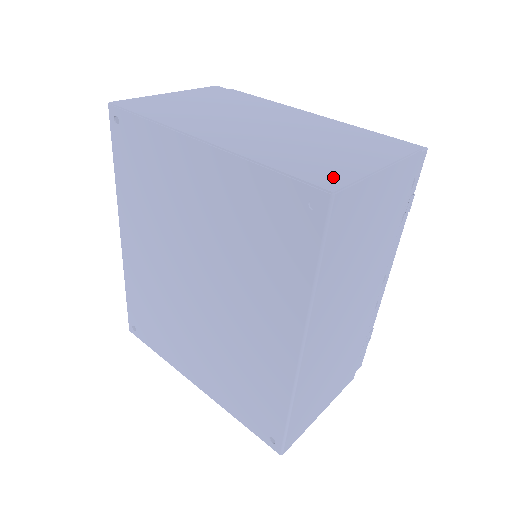
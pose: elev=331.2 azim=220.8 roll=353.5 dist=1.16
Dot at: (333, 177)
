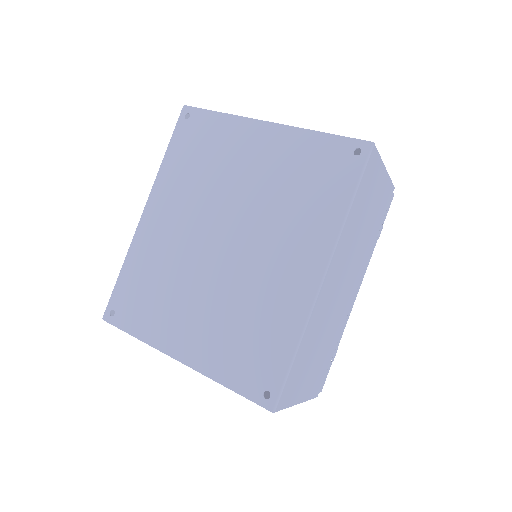
Dot at: occluded
